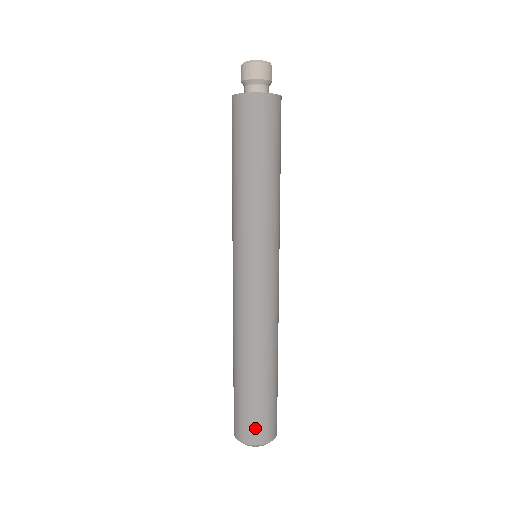
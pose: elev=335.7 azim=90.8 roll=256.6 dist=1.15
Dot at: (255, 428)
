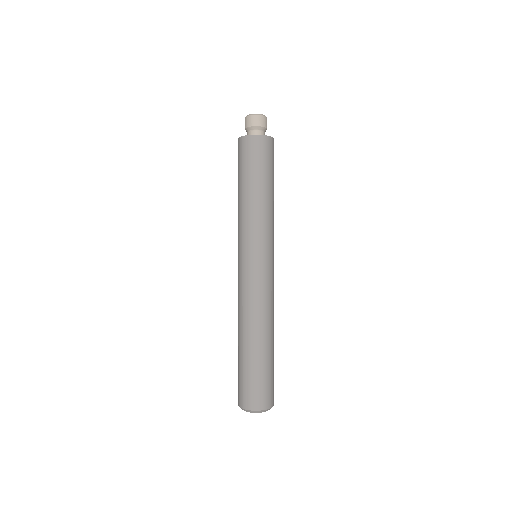
Dot at: (256, 395)
